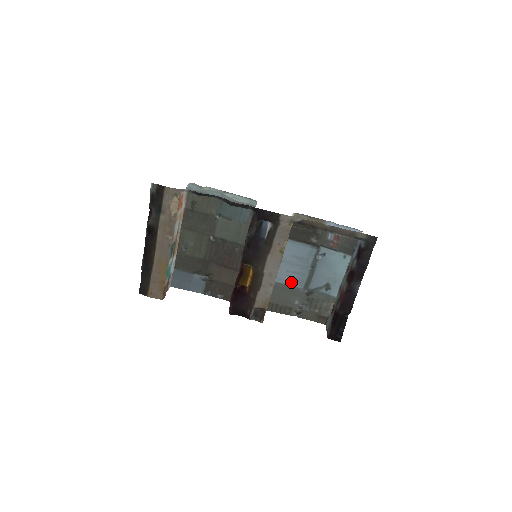
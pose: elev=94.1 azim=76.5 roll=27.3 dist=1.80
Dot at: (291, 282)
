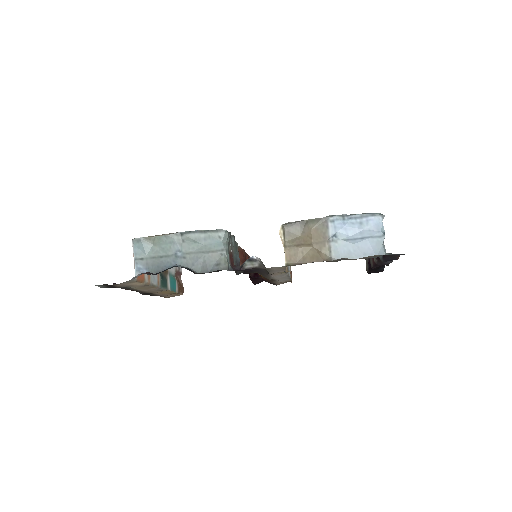
Dot at: occluded
